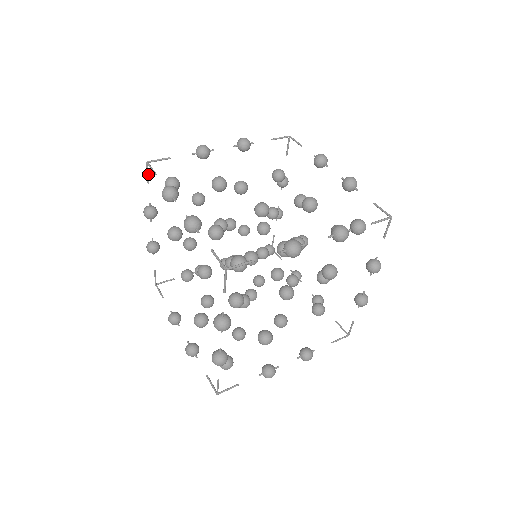
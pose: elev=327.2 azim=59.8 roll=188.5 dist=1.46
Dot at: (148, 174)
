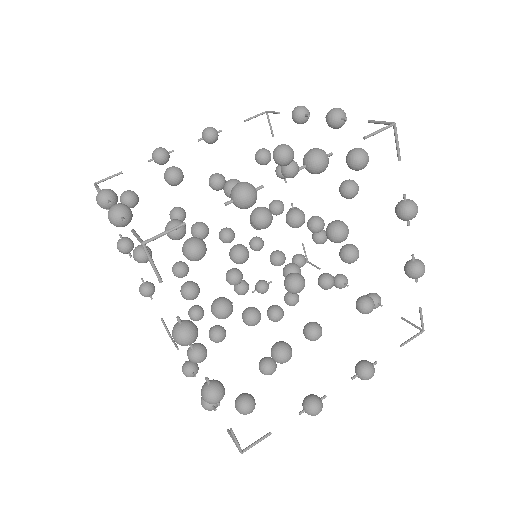
Dot at: occluded
